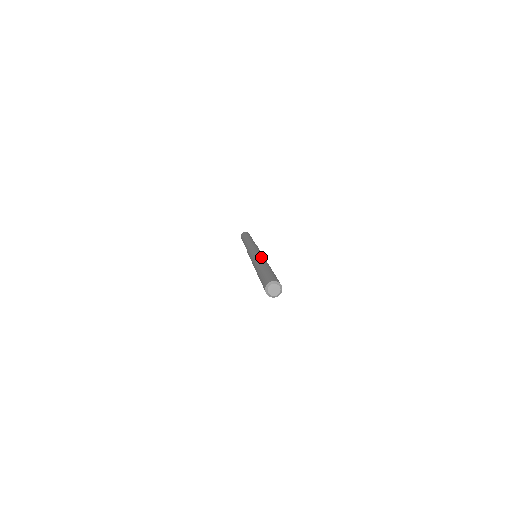
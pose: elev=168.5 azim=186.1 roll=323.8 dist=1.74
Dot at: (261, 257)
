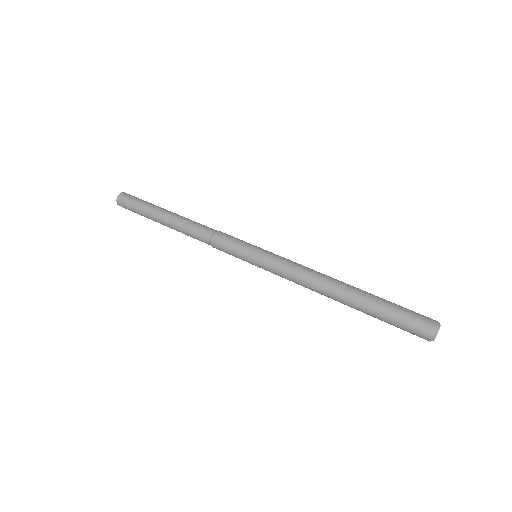
Dot at: occluded
